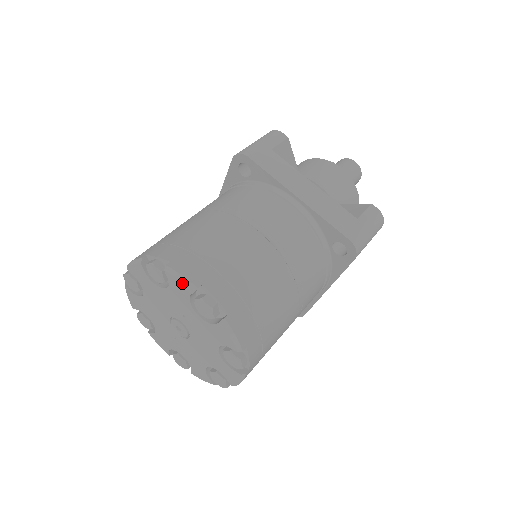
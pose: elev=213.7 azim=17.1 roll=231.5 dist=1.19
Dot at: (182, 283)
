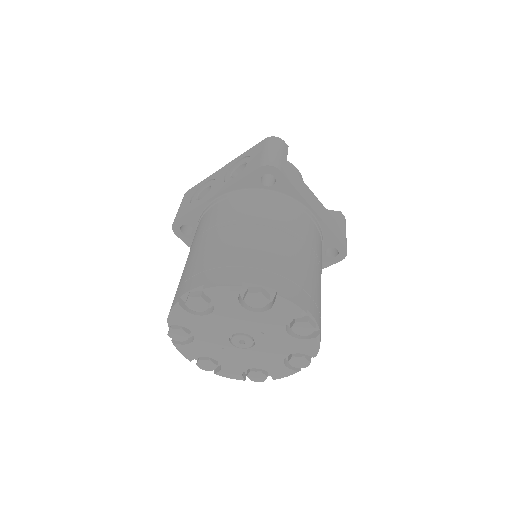
Dot at: (293, 310)
